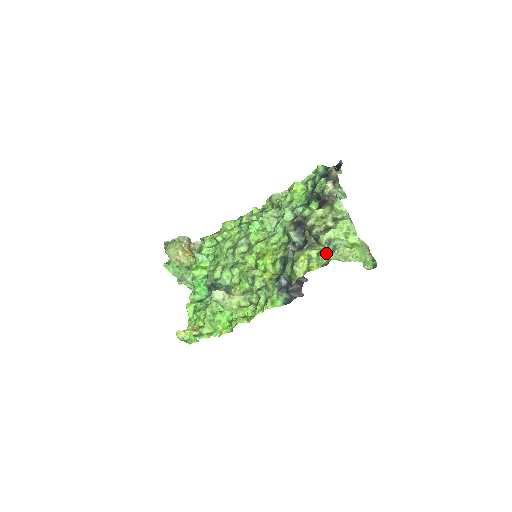
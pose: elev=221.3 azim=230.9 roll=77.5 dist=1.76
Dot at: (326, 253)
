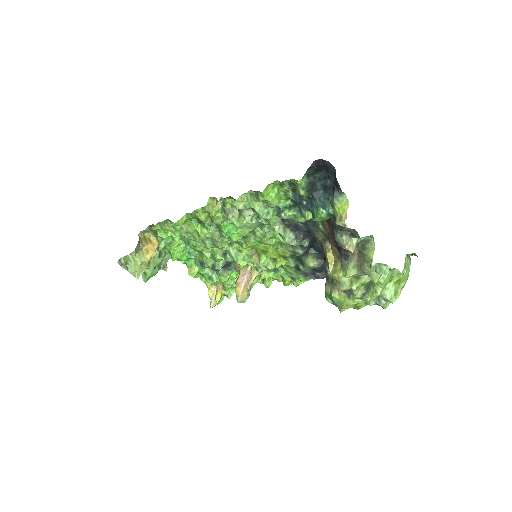
Dot at: (376, 304)
